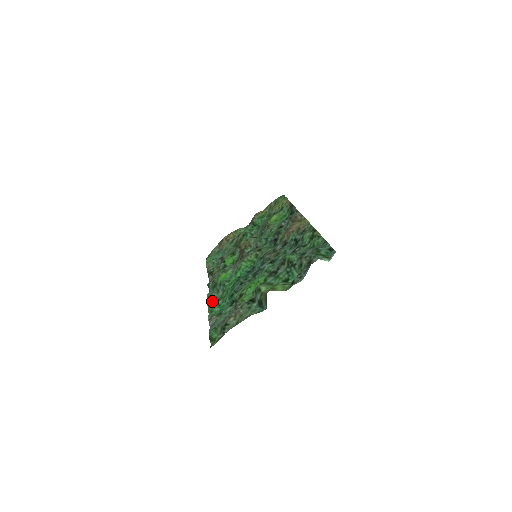
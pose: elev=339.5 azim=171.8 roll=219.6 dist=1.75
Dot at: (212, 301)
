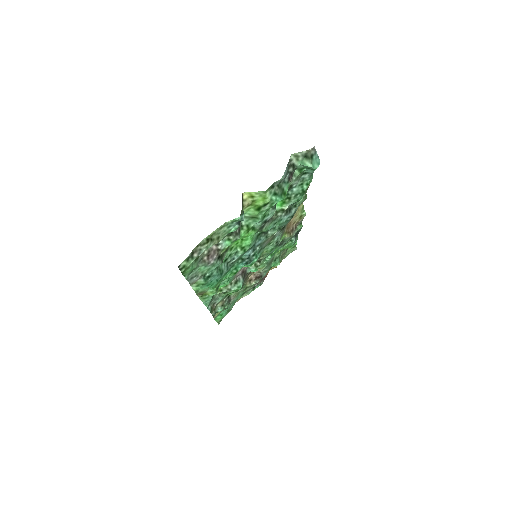
Dot at: (202, 290)
